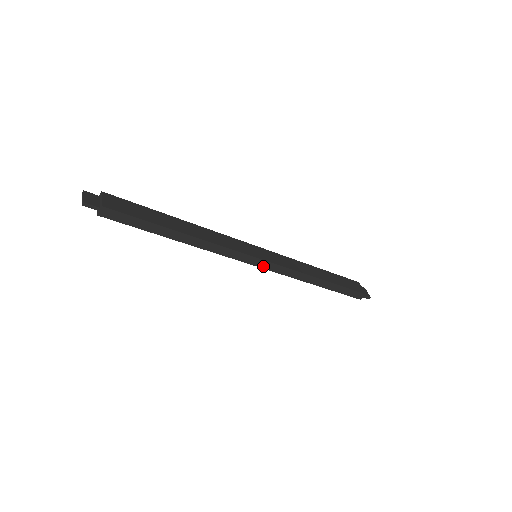
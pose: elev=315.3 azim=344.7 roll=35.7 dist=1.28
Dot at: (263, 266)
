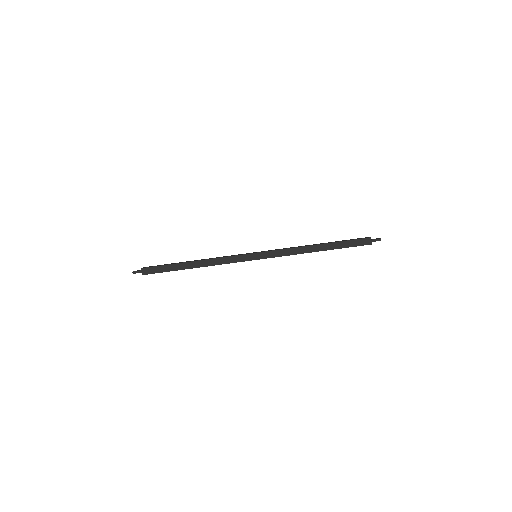
Dot at: (261, 257)
